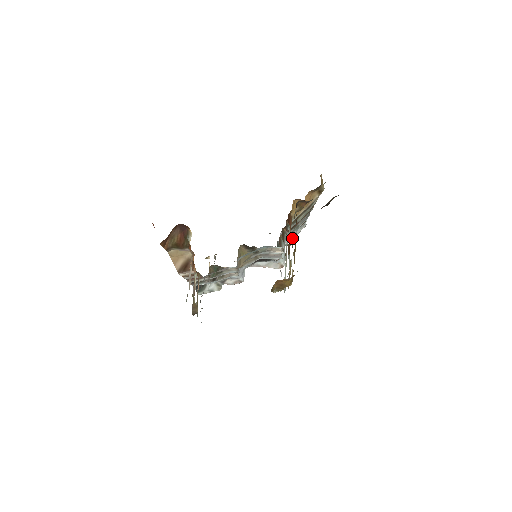
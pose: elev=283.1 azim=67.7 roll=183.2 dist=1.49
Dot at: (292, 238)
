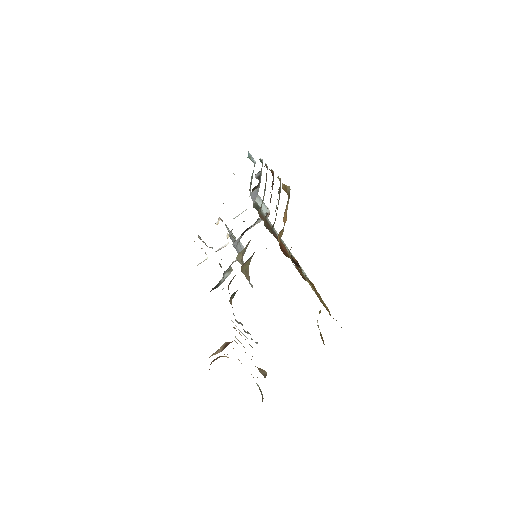
Dot at: (302, 273)
